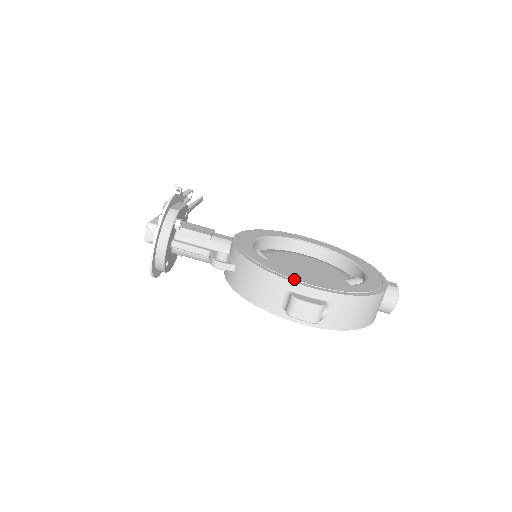
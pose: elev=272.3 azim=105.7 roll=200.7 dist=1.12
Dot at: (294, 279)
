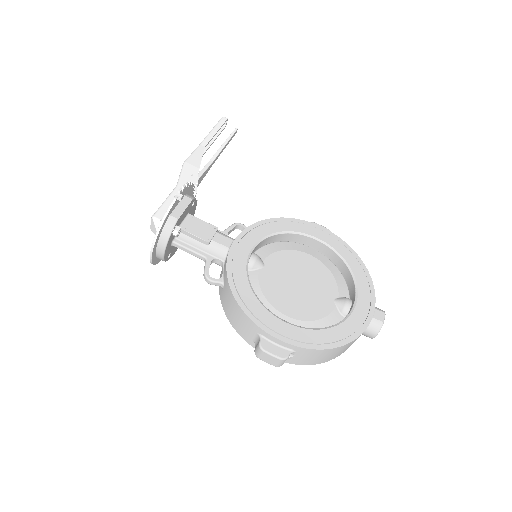
Dot at: (267, 326)
